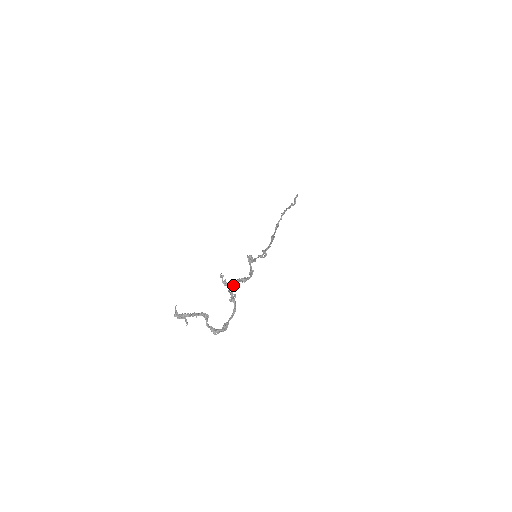
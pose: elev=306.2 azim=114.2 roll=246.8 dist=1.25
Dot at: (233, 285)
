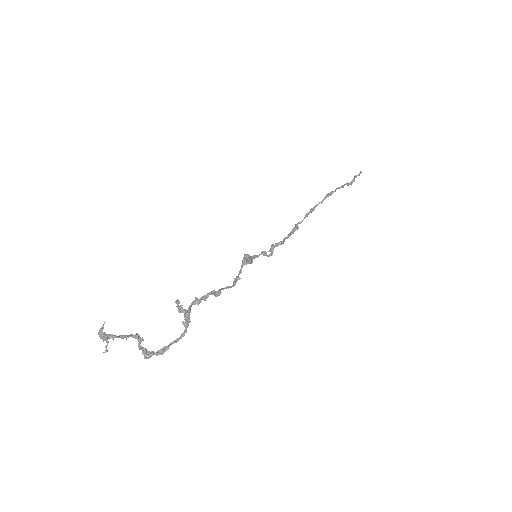
Dot at: (200, 298)
